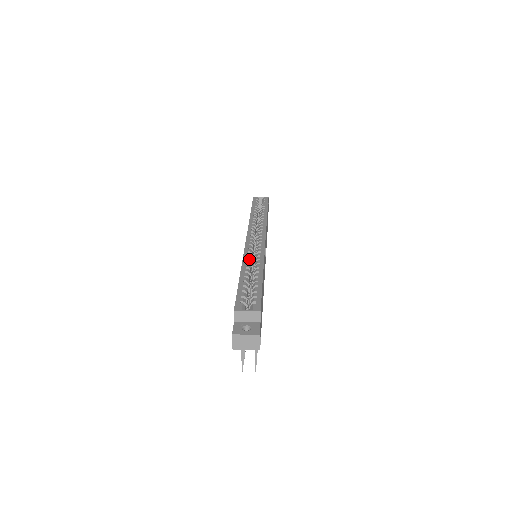
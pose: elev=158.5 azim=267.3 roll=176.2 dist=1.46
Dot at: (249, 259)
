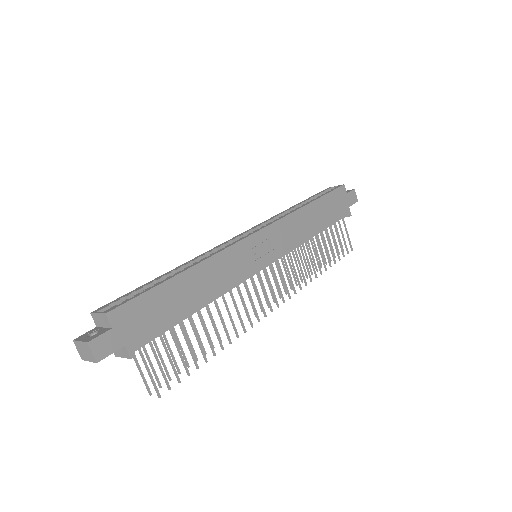
Dot at: (202, 257)
